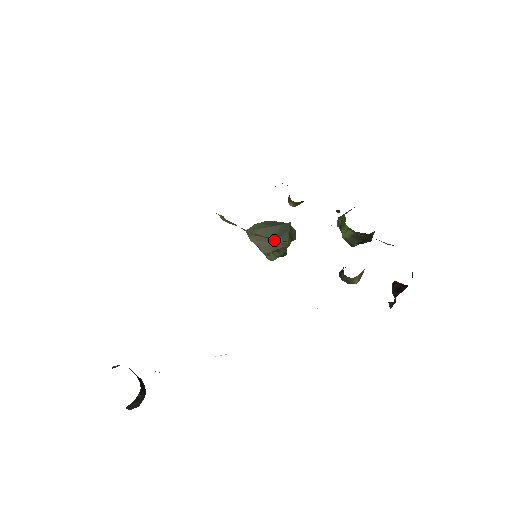
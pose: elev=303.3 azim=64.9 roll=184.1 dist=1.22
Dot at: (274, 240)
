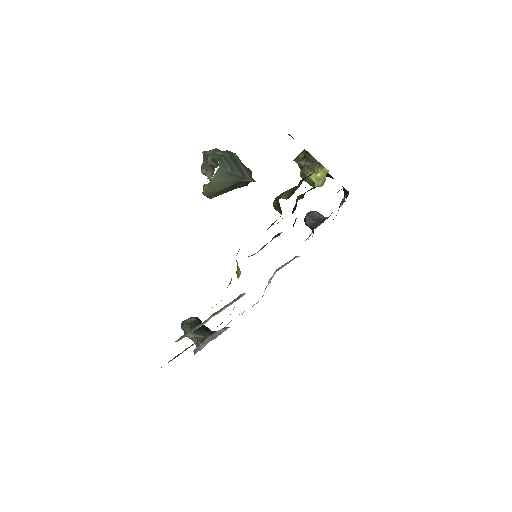
Dot at: occluded
